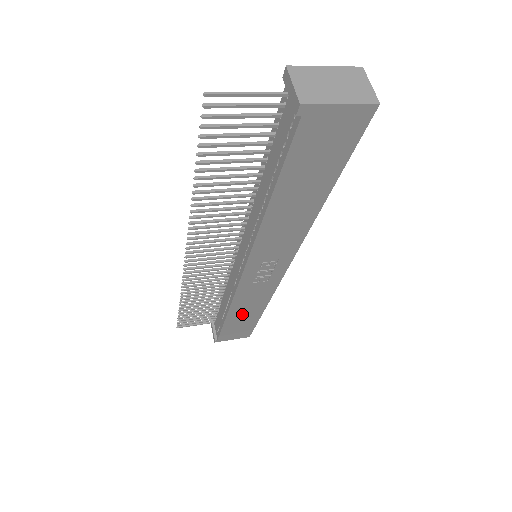
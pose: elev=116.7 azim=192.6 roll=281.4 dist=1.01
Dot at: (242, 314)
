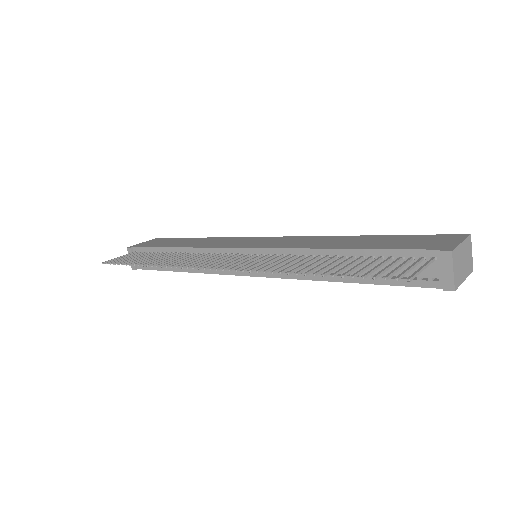
Dot at: occluded
